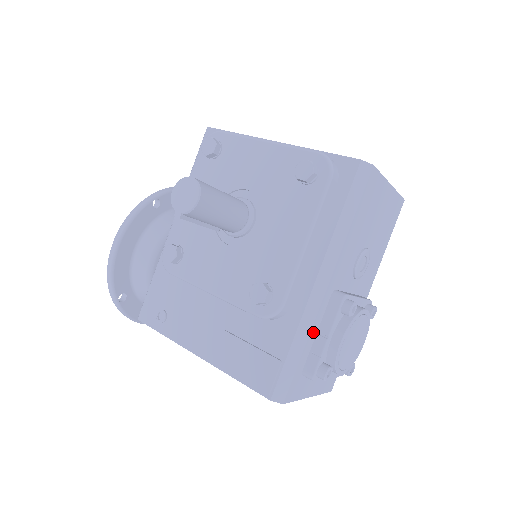
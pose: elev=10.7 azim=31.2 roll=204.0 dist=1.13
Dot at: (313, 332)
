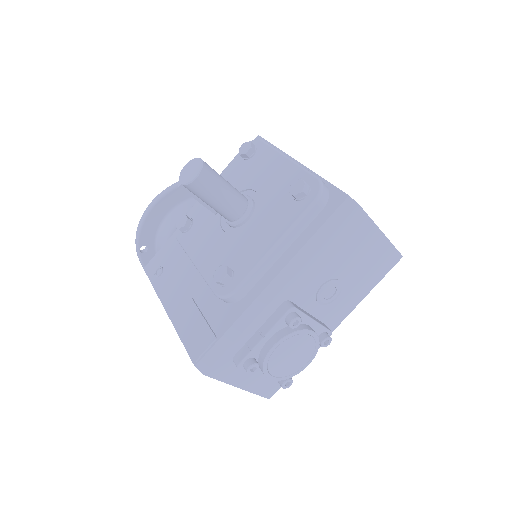
Dot at: (253, 327)
